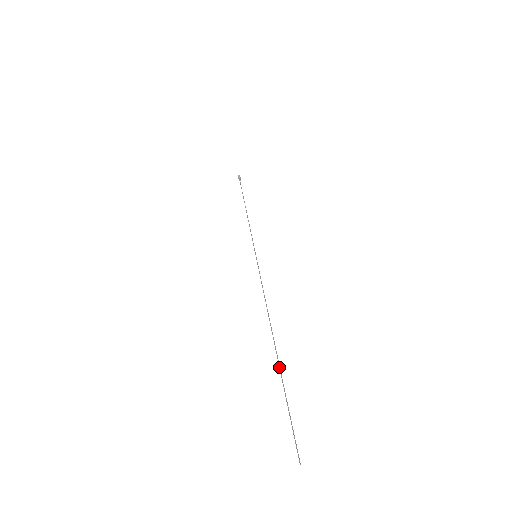
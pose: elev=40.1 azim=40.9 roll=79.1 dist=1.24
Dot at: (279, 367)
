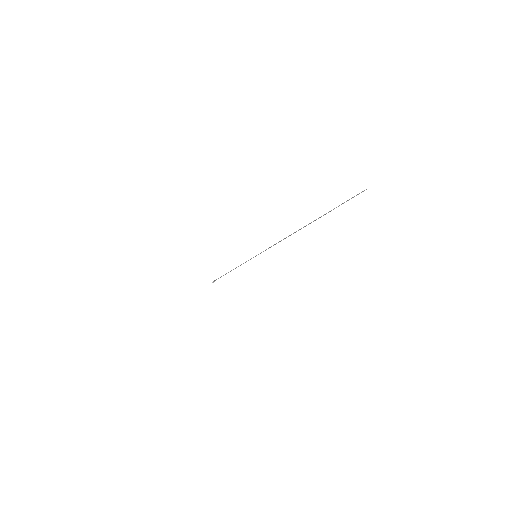
Dot at: (315, 220)
